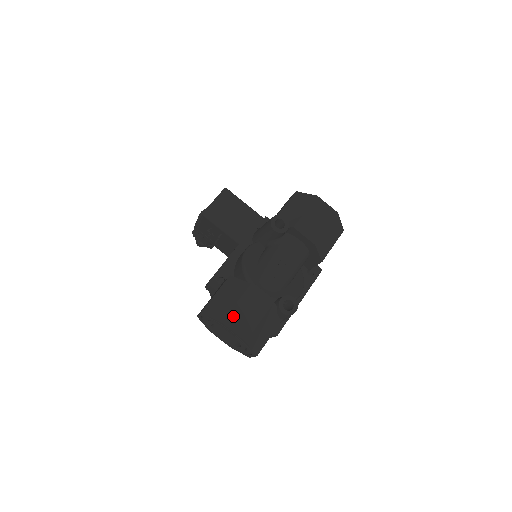
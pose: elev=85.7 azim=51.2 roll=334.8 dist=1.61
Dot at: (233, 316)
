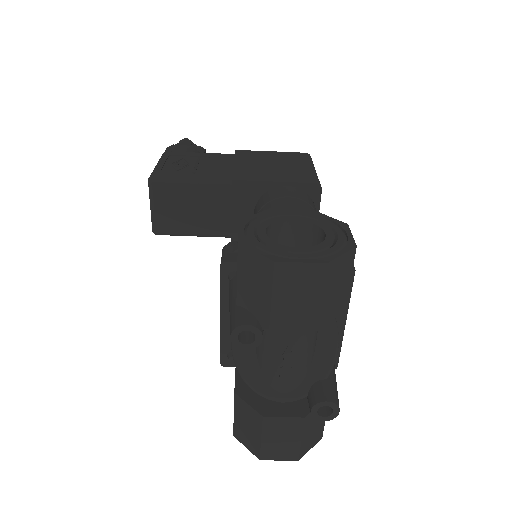
Dot at: (267, 450)
